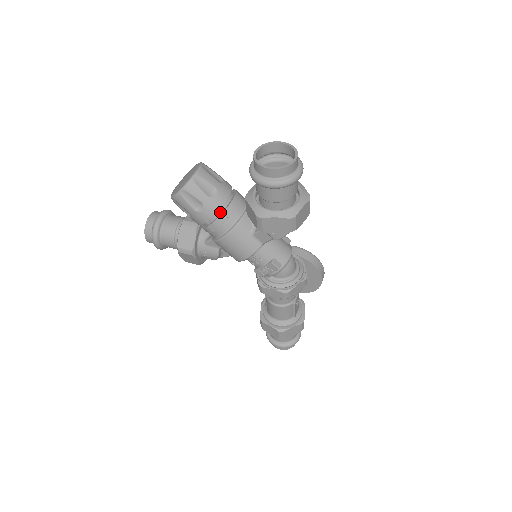
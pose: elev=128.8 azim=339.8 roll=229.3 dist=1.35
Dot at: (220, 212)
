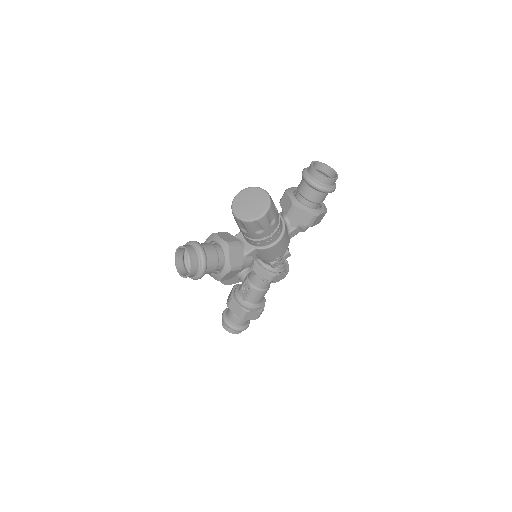
Dot at: occluded
